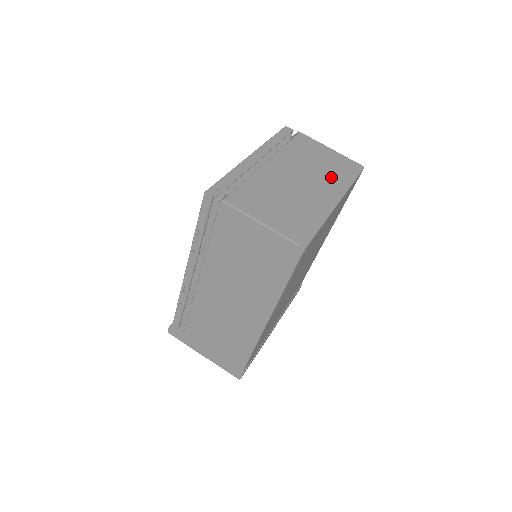
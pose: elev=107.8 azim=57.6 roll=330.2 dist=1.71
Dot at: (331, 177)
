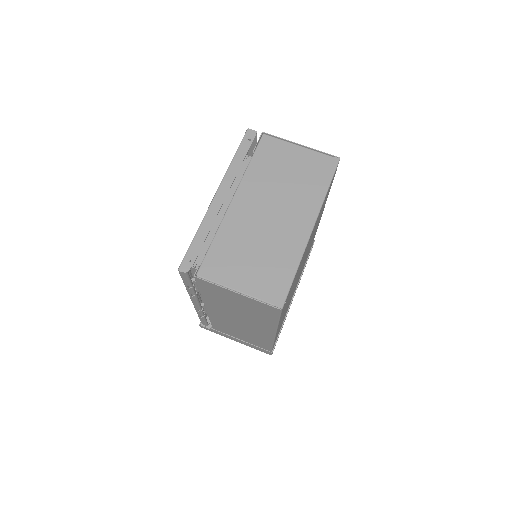
Dot at: (303, 192)
